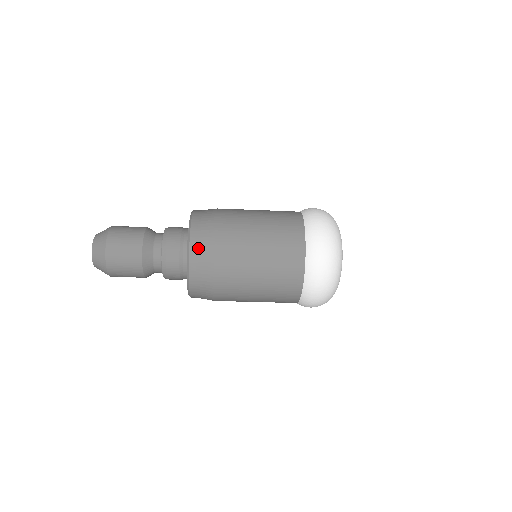
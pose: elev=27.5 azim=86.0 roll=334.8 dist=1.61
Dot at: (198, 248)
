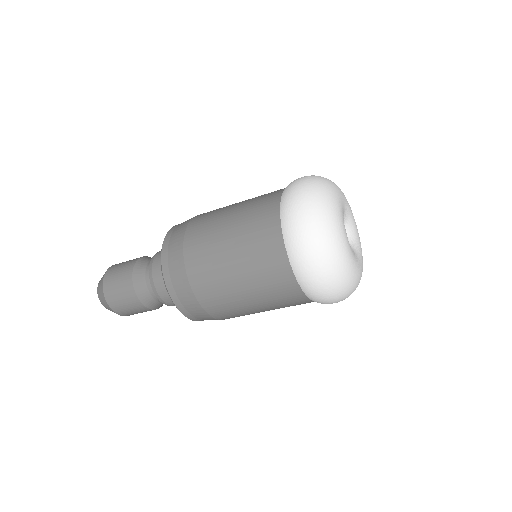
Dot at: (169, 261)
